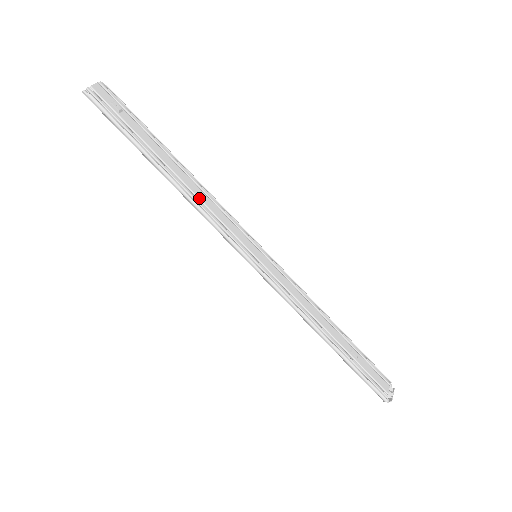
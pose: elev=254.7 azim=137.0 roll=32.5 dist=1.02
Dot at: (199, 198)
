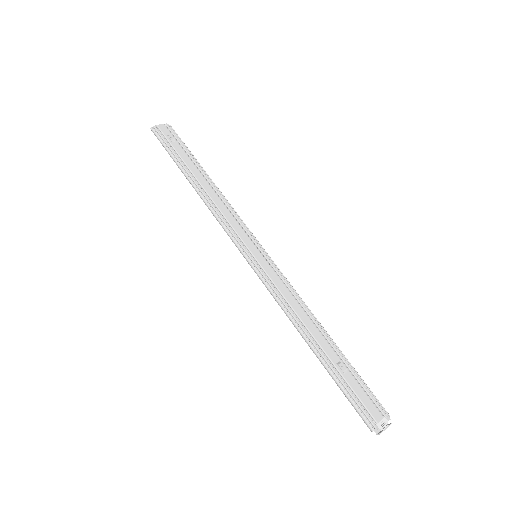
Dot at: (215, 203)
